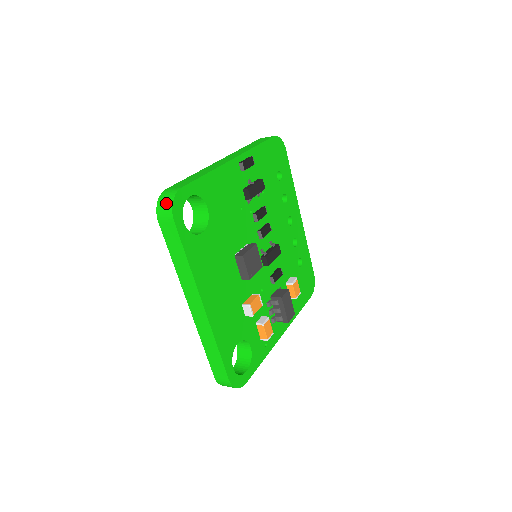
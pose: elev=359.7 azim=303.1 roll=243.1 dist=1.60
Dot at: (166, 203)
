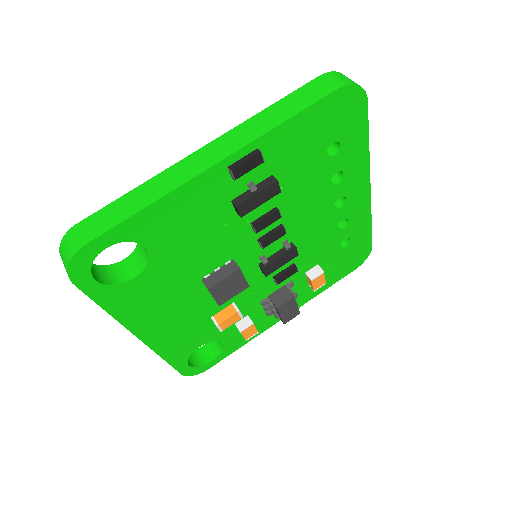
Dot at: (64, 259)
